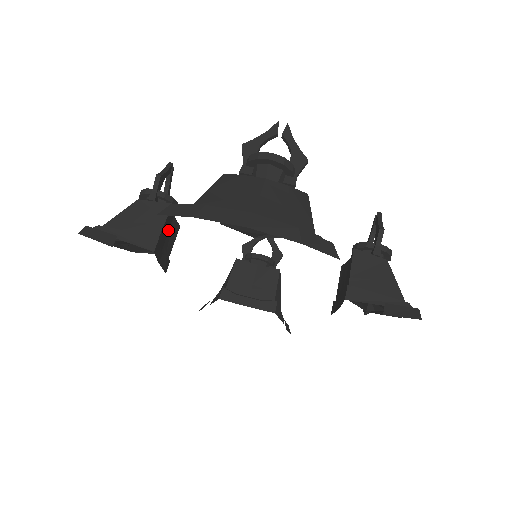
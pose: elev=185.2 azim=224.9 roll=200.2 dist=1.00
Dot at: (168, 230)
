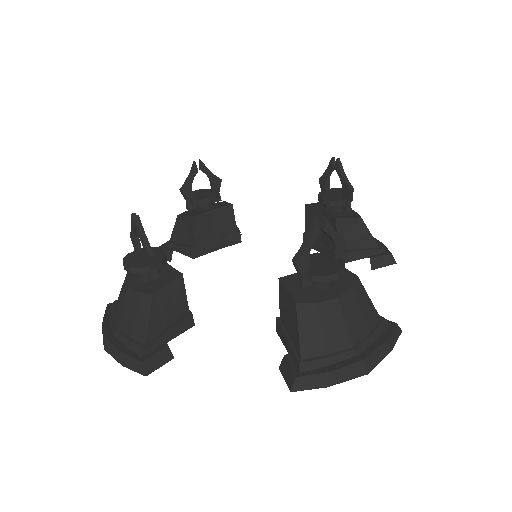
Dot at: occluded
